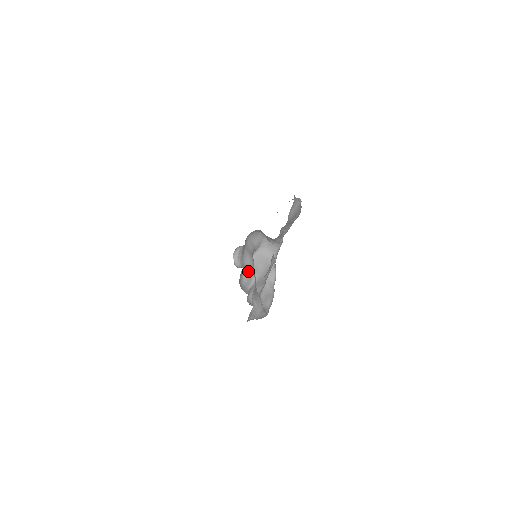
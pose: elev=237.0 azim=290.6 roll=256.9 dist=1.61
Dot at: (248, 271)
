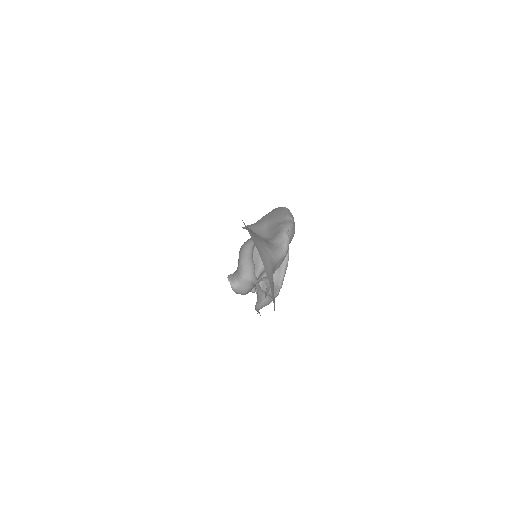
Dot at: (253, 259)
